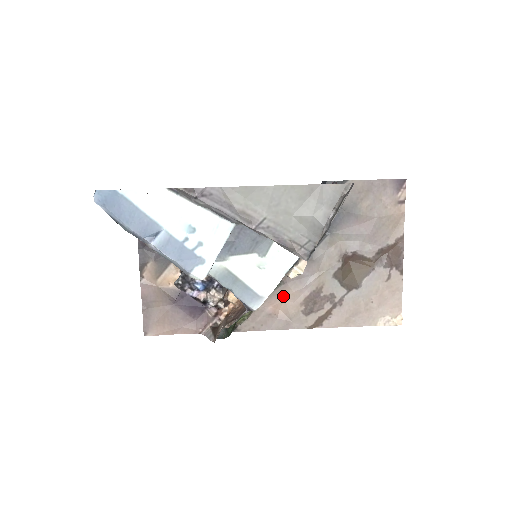
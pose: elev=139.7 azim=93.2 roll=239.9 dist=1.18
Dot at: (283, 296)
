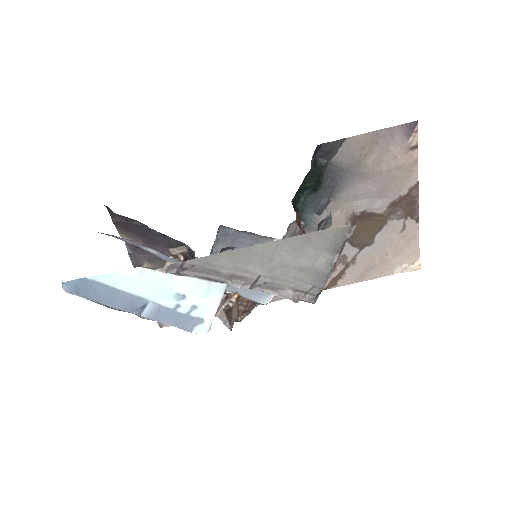
Dot at: occluded
